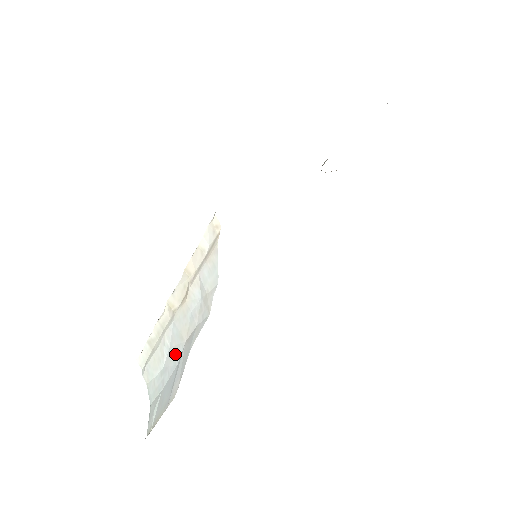
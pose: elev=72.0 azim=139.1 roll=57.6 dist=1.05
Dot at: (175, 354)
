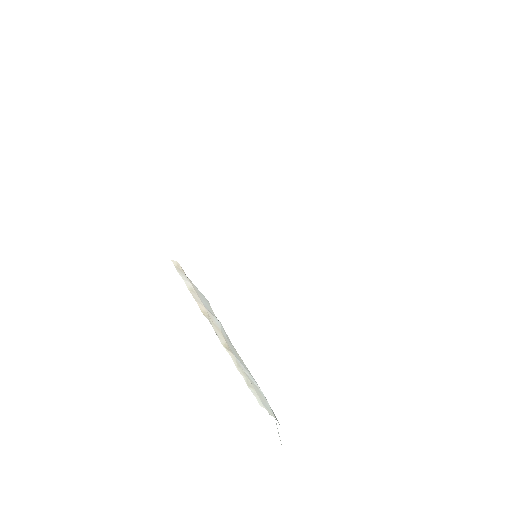
Dot at: (253, 378)
